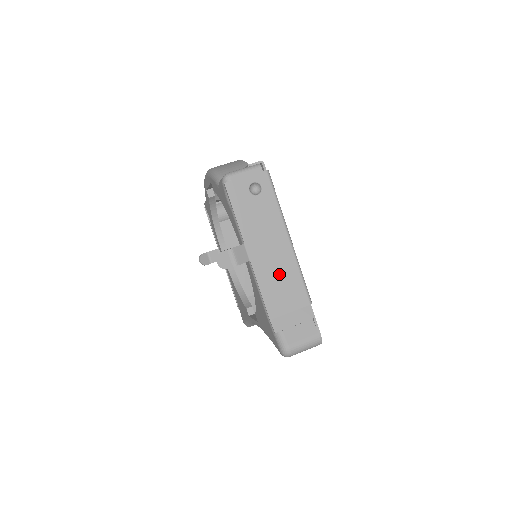
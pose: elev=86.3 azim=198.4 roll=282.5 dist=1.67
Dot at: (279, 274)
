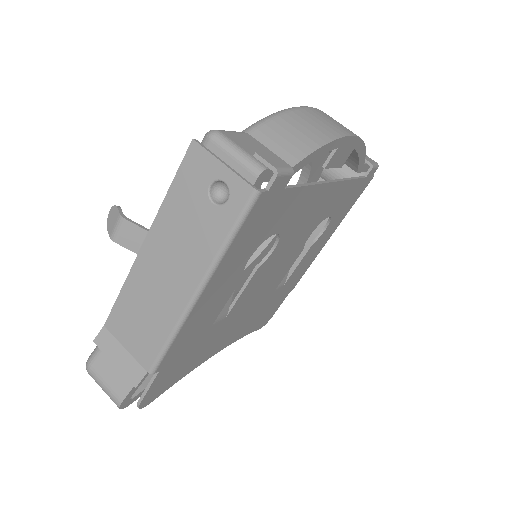
Dot at: (150, 306)
